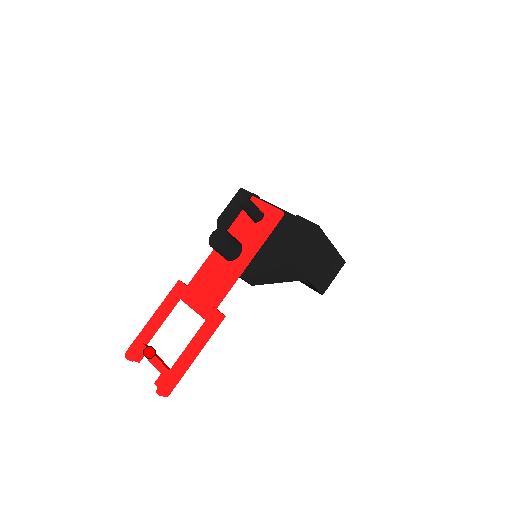
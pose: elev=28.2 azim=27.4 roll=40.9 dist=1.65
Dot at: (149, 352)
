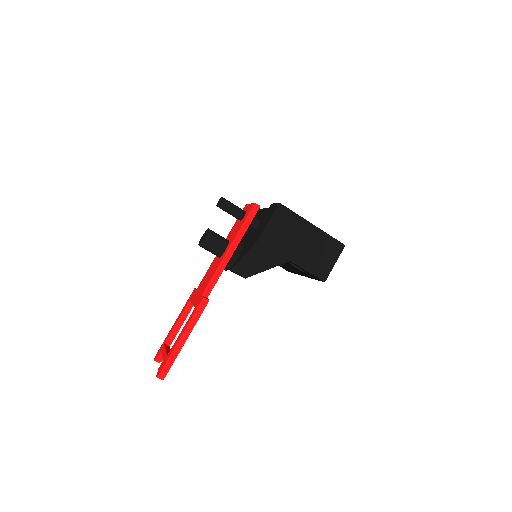
Dot at: (164, 348)
